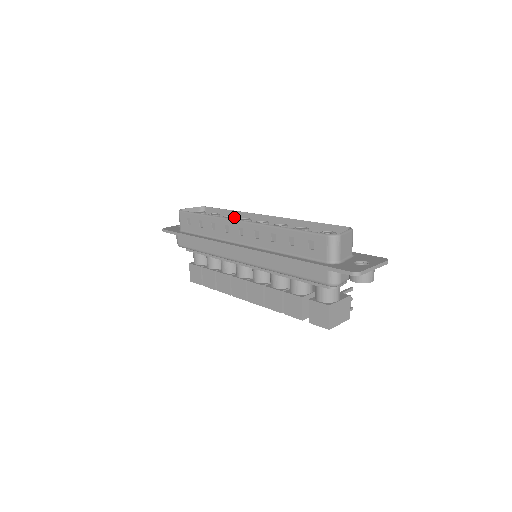
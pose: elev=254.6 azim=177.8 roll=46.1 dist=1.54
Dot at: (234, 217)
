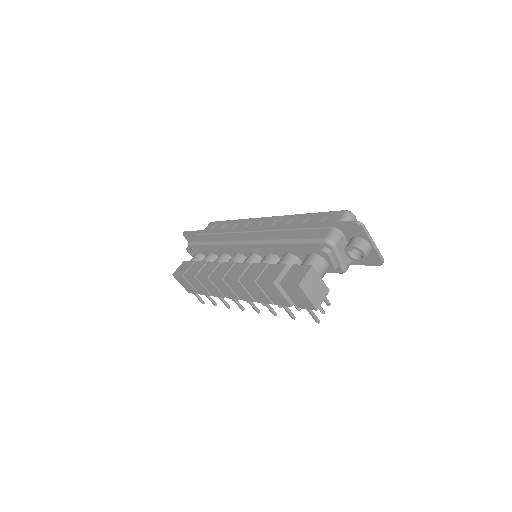
Dot at: occluded
